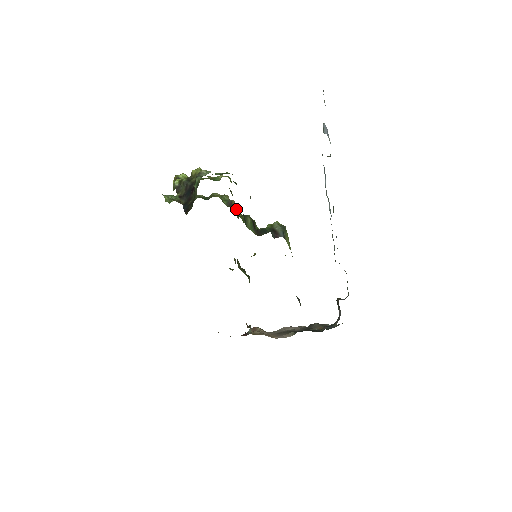
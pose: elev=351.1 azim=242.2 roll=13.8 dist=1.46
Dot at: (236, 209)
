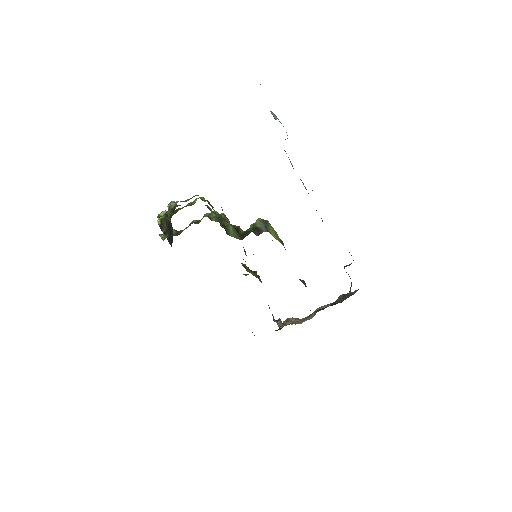
Dot at: (222, 222)
